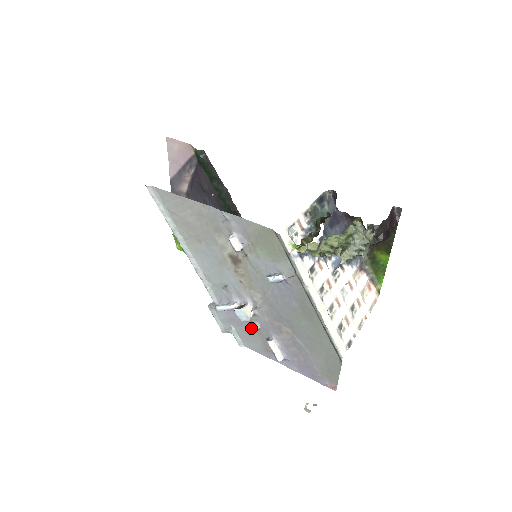
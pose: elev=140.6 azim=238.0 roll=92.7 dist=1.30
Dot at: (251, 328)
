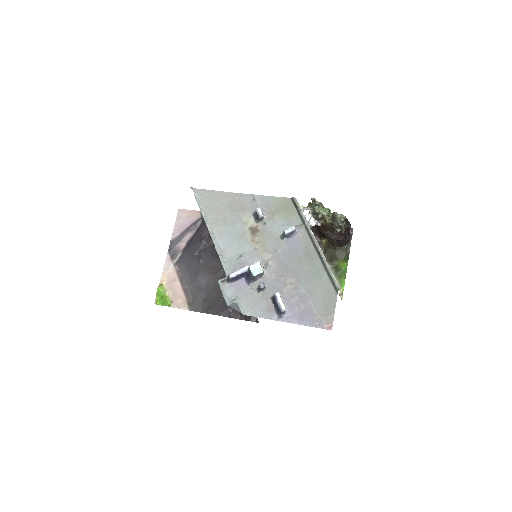
Dot at: (260, 286)
